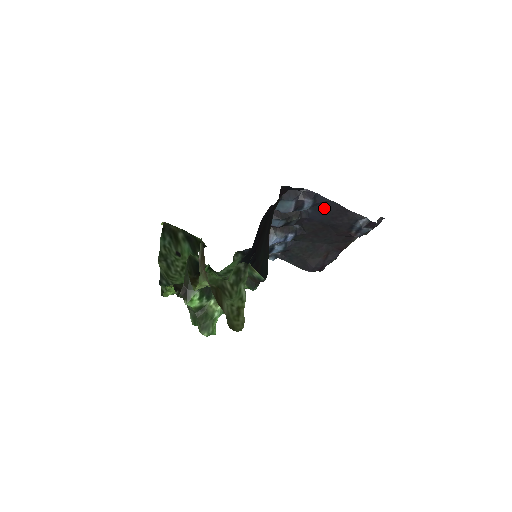
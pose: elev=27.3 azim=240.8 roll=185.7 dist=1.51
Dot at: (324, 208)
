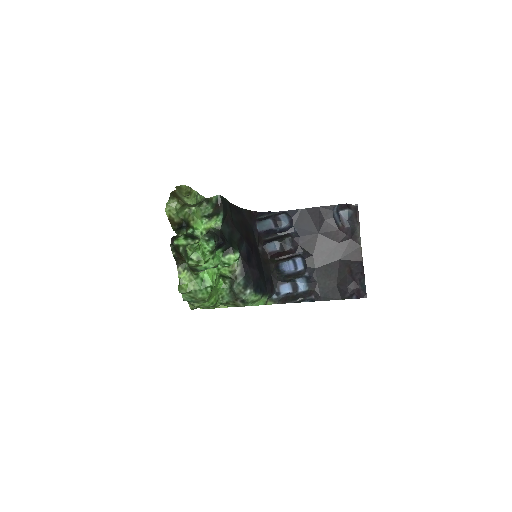
Dot at: (302, 220)
